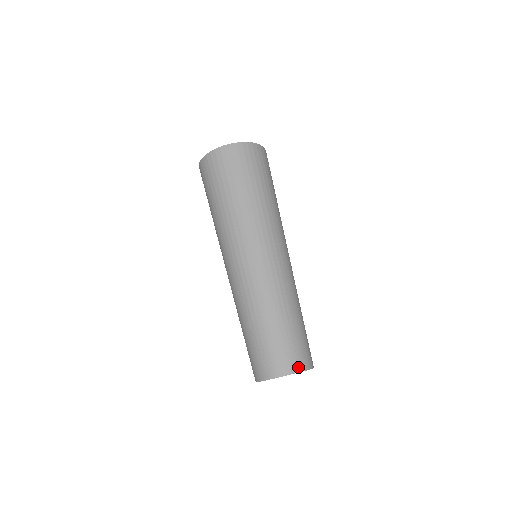
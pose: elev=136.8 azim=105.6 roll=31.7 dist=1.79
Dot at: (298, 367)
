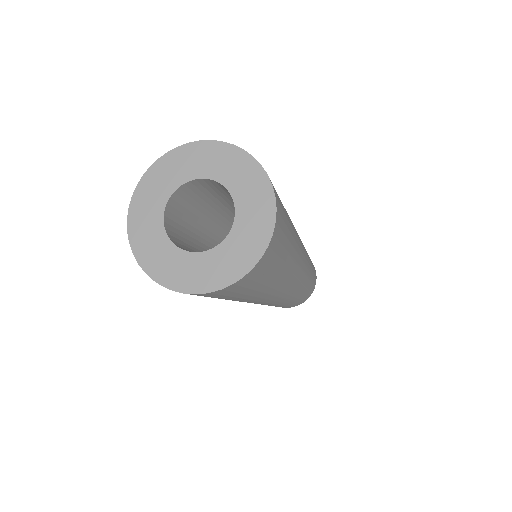
Dot at: (310, 295)
